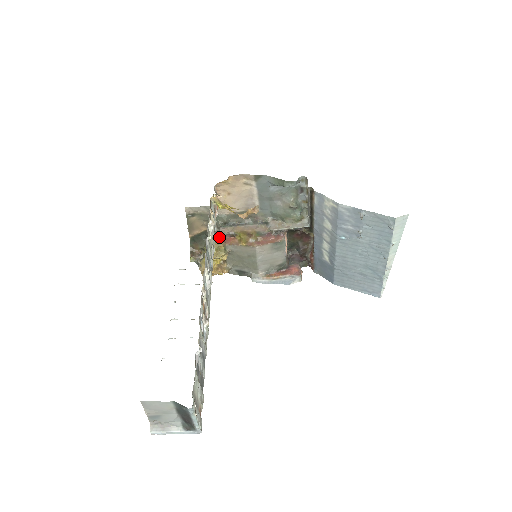
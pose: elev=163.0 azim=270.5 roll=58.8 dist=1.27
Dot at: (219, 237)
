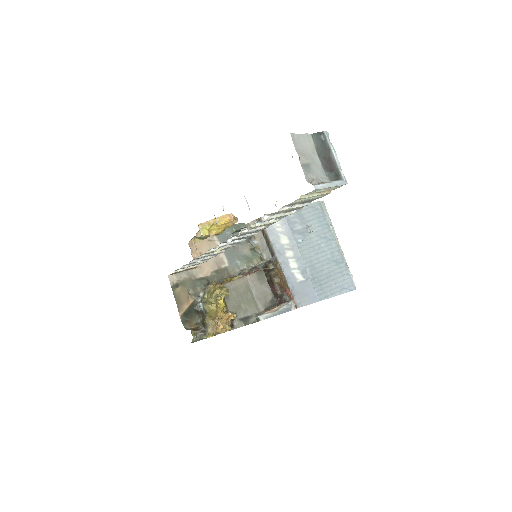
Dot at: occluded
